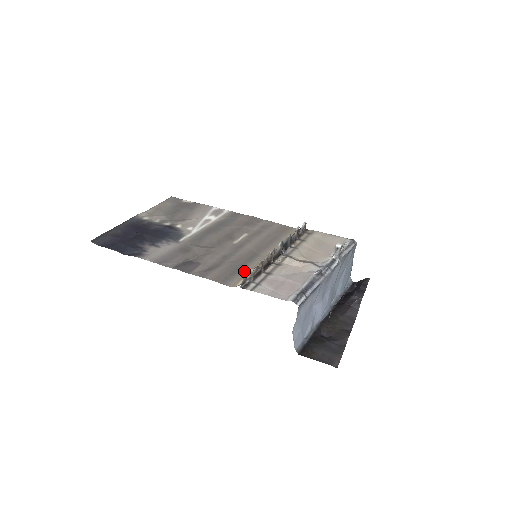
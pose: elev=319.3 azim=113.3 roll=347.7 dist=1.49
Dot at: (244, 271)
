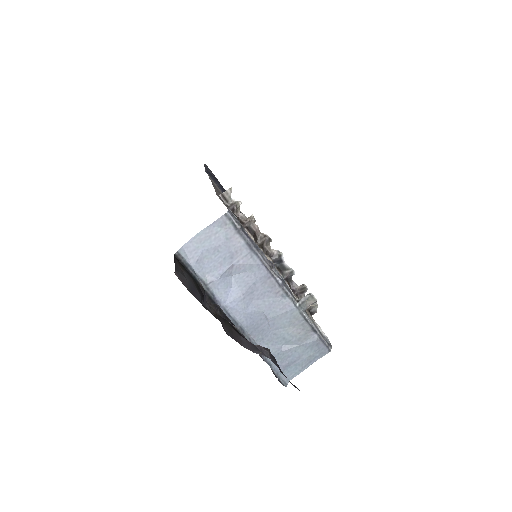
Dot at: occluded
